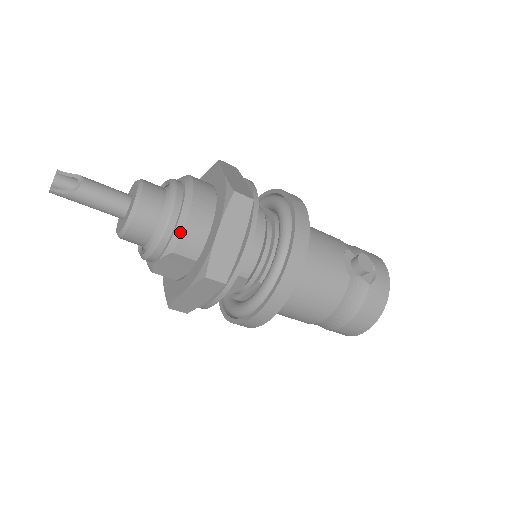
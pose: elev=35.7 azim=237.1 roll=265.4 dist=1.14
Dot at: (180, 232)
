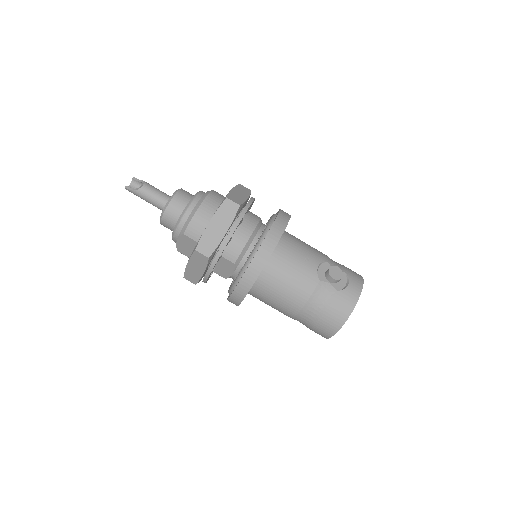
Dot at: (189, 221)
